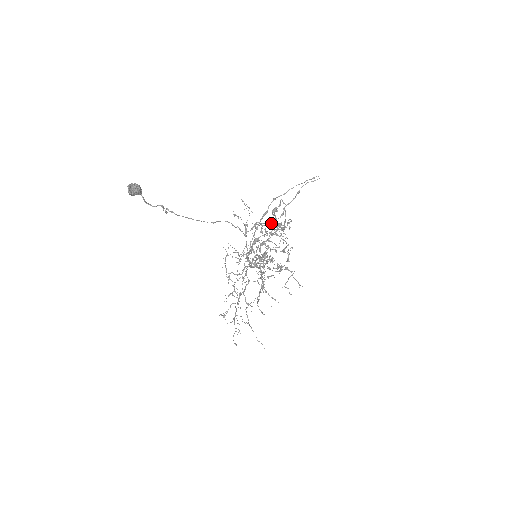
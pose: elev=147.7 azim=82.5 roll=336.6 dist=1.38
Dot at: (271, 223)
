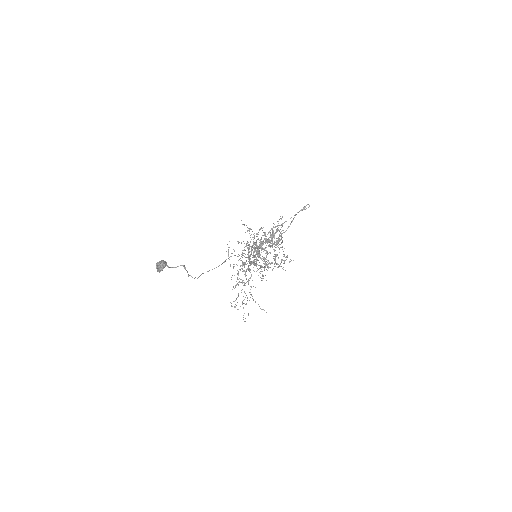
Dot at: (270, 245)
